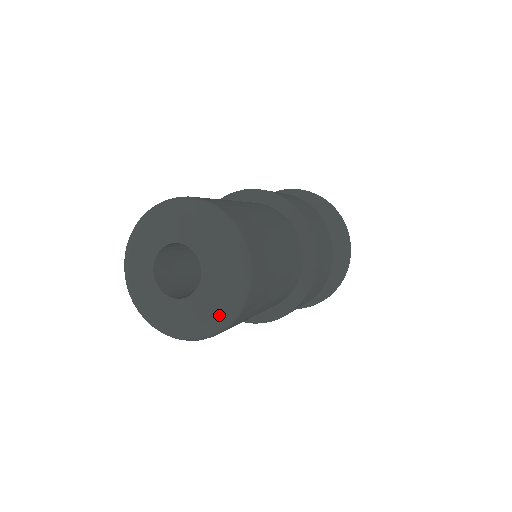
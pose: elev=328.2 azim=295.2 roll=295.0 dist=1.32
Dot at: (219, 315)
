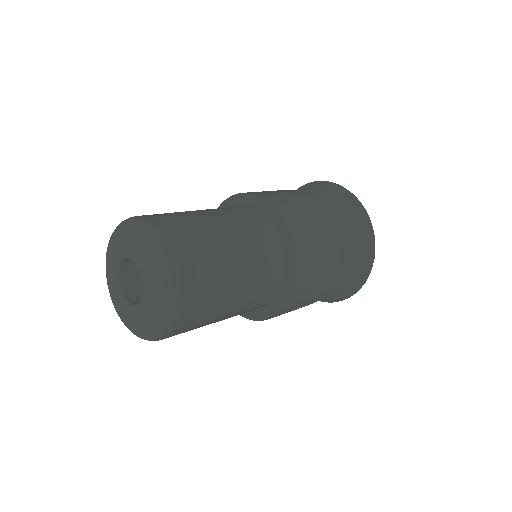
Dot at: (131, 330)
